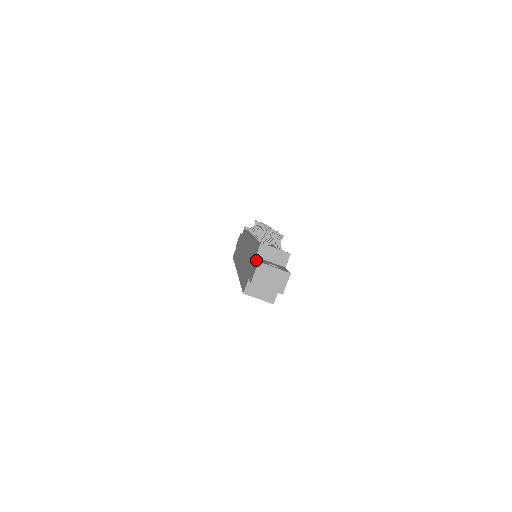
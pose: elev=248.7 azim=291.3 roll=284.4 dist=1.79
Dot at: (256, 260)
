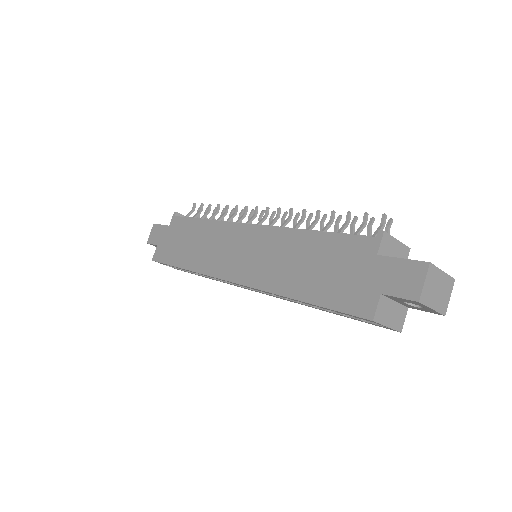
Dot at: (400, 260)
